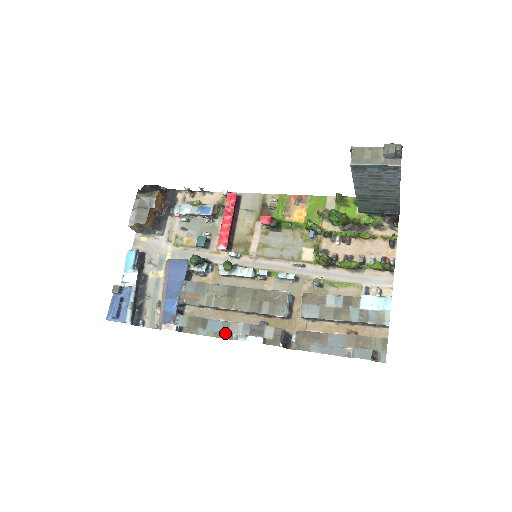
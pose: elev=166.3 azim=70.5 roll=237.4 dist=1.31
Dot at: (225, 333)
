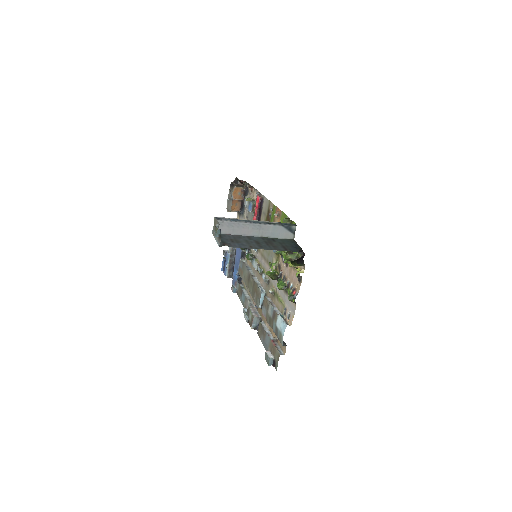
Dot at: (244, 305)
